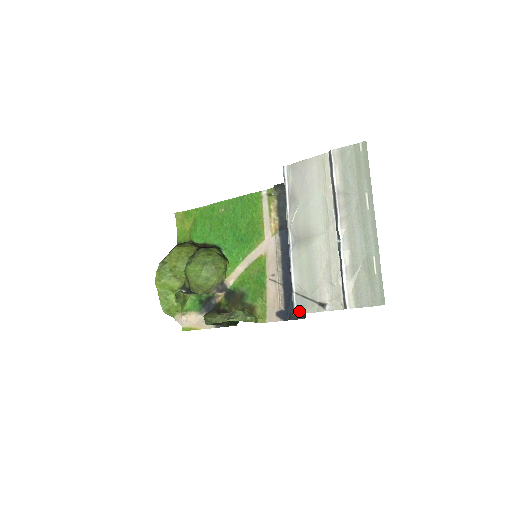
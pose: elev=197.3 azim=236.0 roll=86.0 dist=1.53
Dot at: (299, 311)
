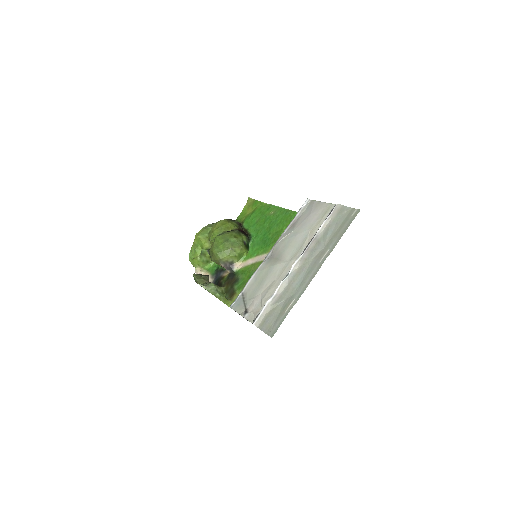
Dot at: (233, 306)
